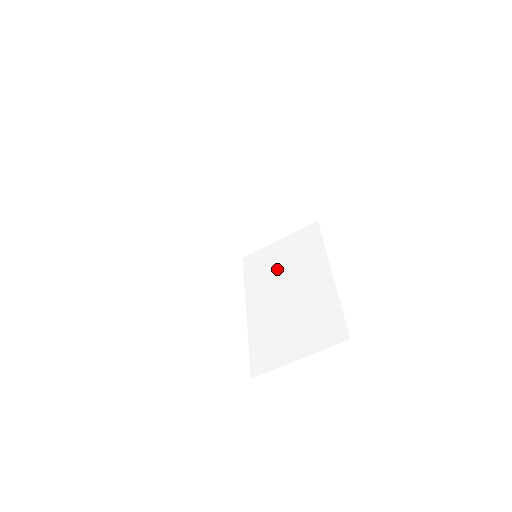
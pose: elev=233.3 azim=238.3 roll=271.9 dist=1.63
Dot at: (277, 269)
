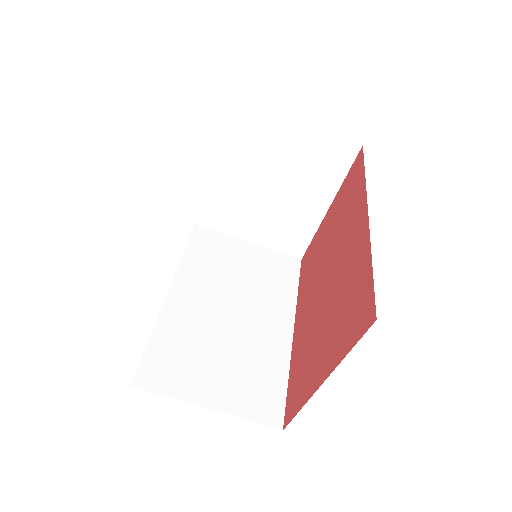
Dot at: (232, 273)
